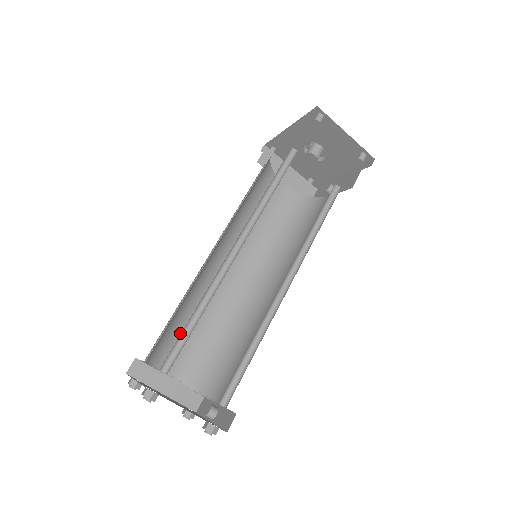
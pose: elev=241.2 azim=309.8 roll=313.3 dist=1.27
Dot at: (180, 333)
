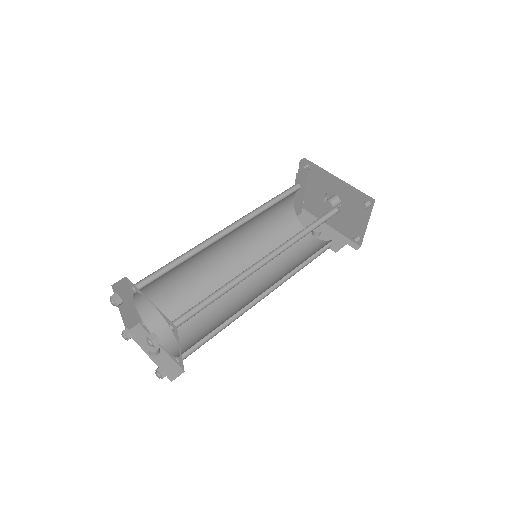
Dot at: (166, 274)
